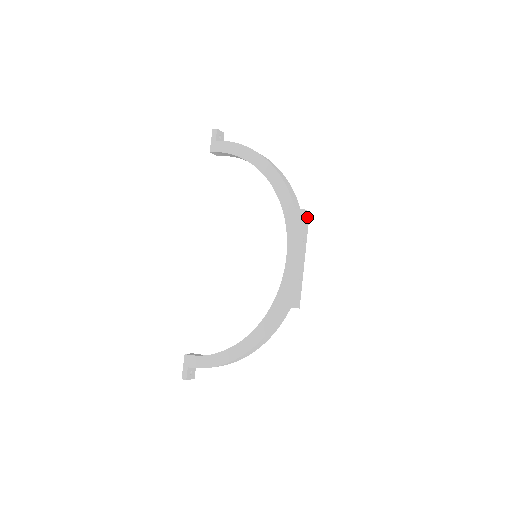
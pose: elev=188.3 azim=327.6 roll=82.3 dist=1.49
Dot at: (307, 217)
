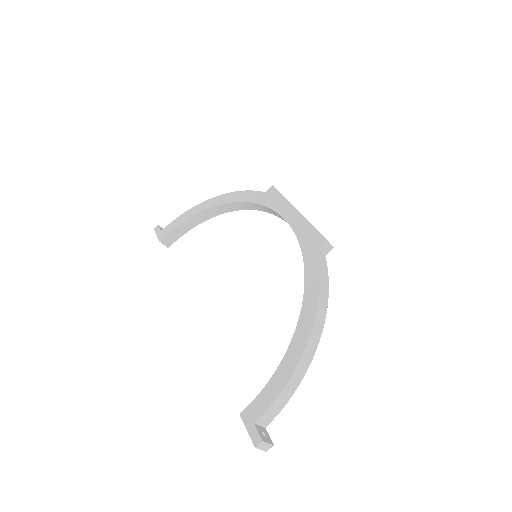
Dot at: occluded
